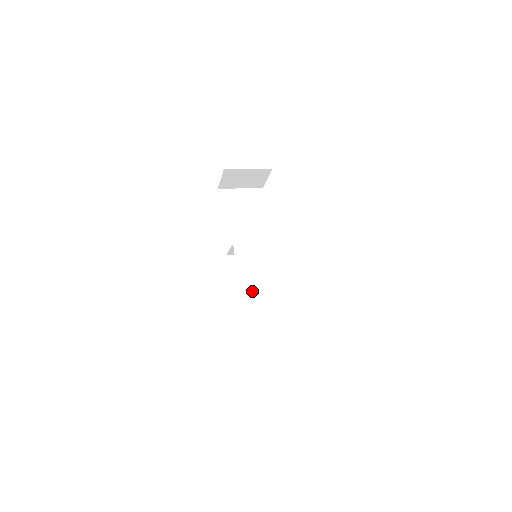
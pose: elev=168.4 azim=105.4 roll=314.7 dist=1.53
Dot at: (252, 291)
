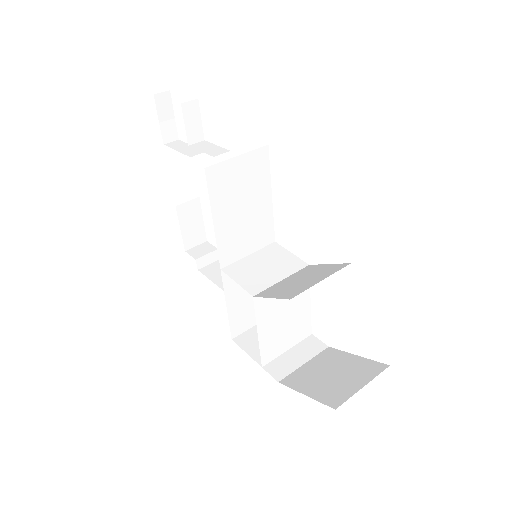
Dot at: (272, 341)
